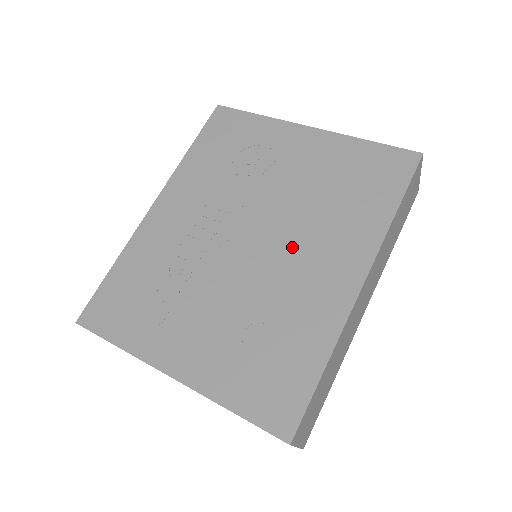
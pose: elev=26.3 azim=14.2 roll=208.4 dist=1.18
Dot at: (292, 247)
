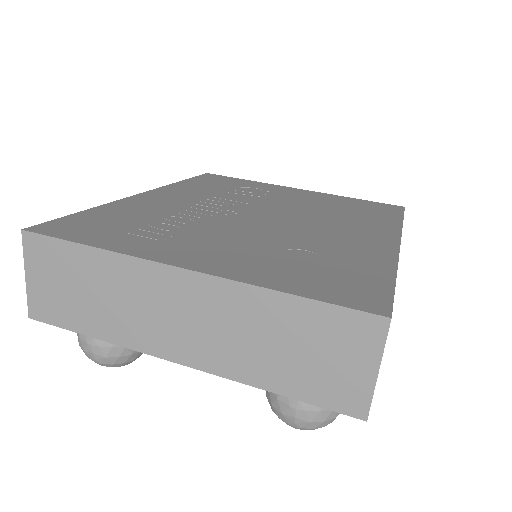
Dot at: (314, 222)
